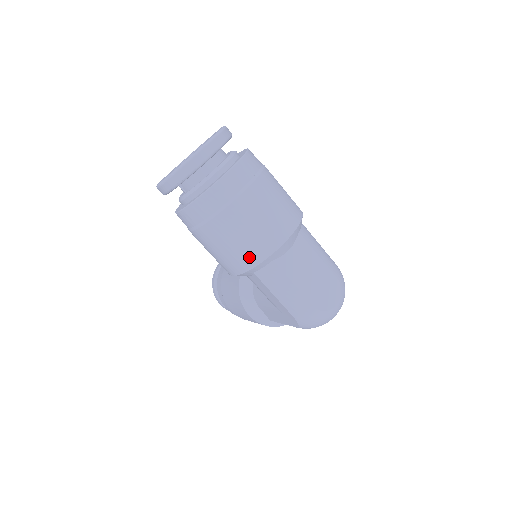
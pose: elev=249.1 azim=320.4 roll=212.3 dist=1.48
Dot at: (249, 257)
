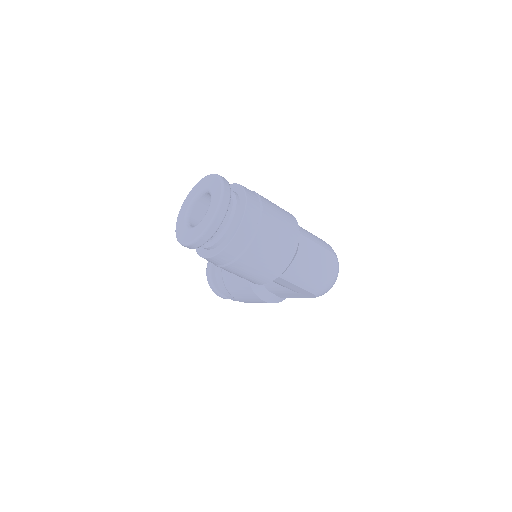
Dot at: (276, 269)
